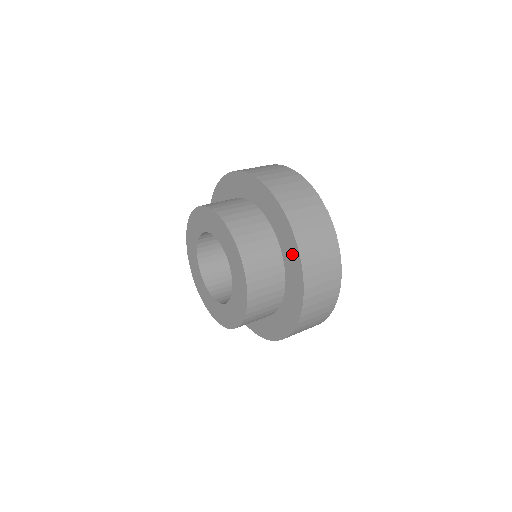
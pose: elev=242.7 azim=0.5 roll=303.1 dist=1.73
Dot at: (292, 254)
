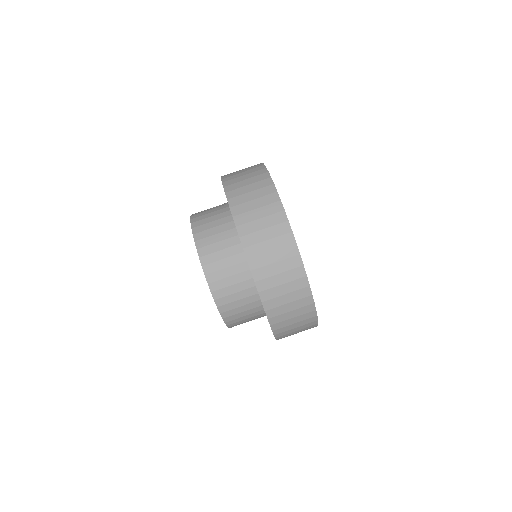
Dot at: occluded
